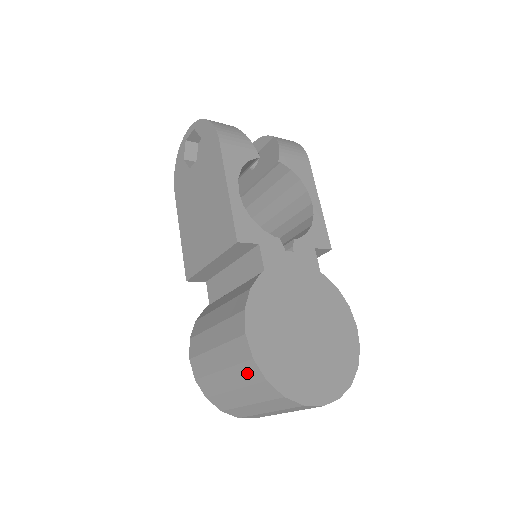
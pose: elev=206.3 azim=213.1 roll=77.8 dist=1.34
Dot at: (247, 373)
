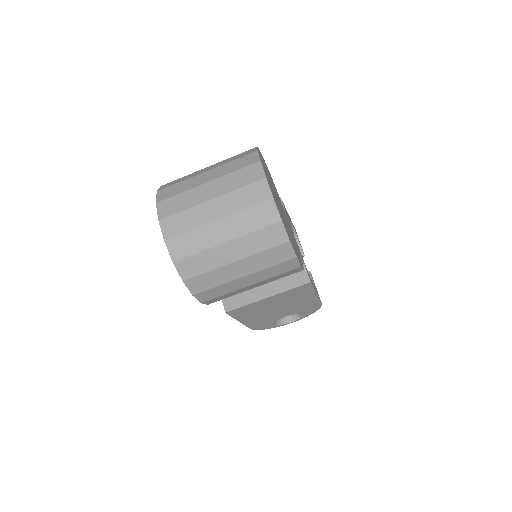
Dot at: occluded
